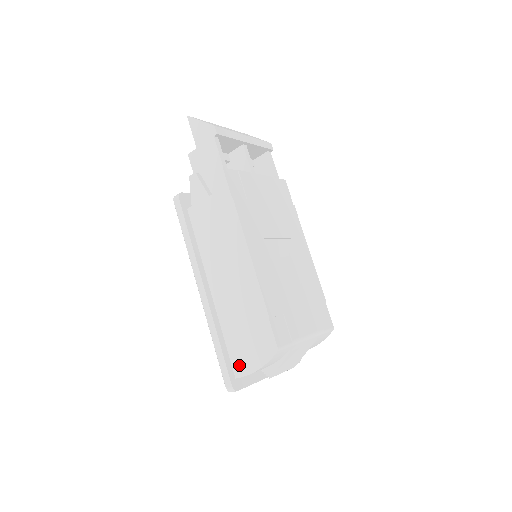
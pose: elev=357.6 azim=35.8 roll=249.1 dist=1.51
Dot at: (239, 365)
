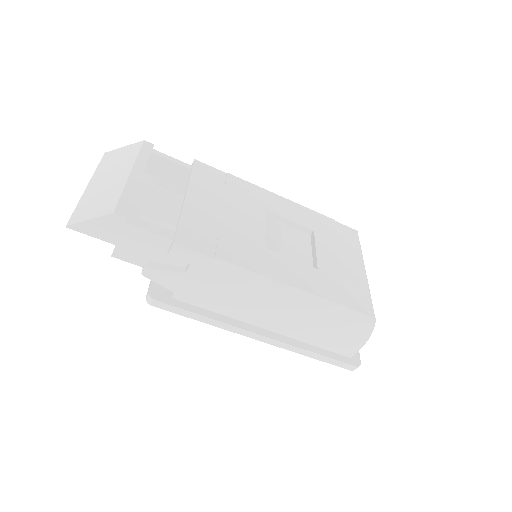
Dot at: (346, 350)
